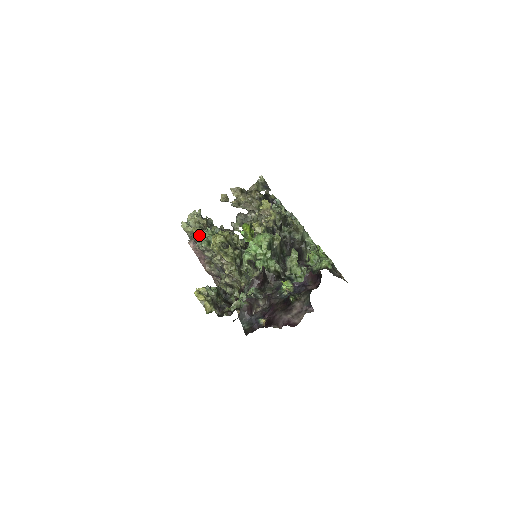
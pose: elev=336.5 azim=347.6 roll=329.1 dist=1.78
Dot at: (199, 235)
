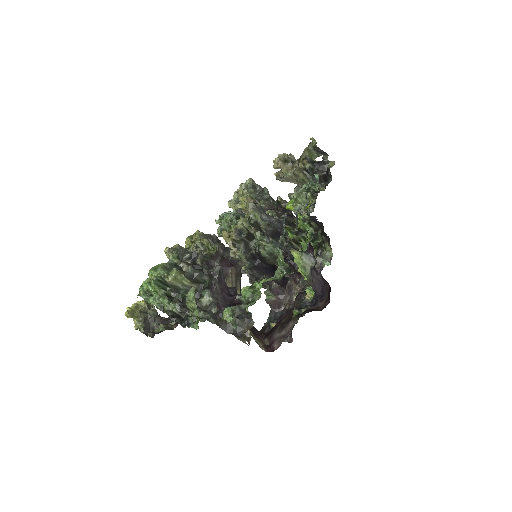
Dot at: (219, 219)
